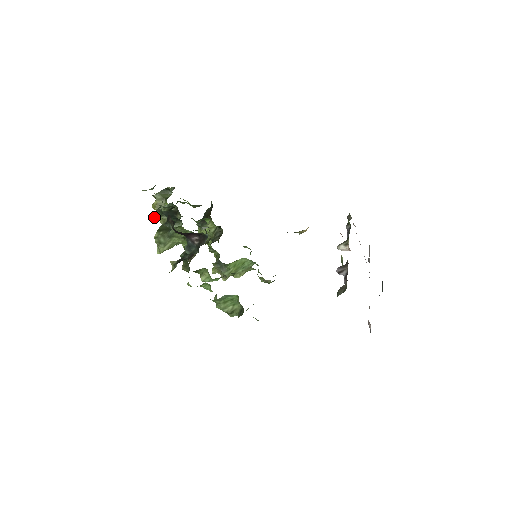
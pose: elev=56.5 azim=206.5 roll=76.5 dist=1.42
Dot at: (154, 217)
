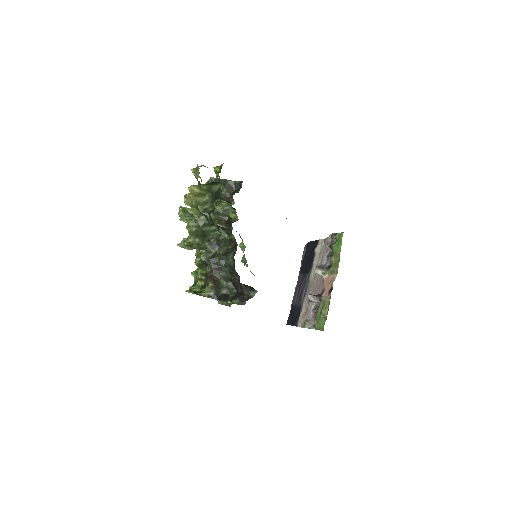
Dot at: (184, 198)
